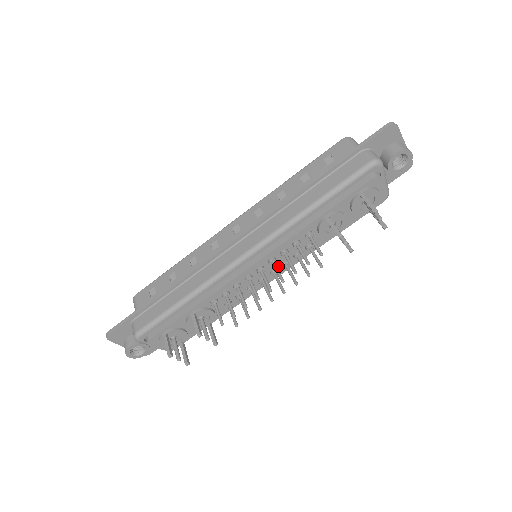
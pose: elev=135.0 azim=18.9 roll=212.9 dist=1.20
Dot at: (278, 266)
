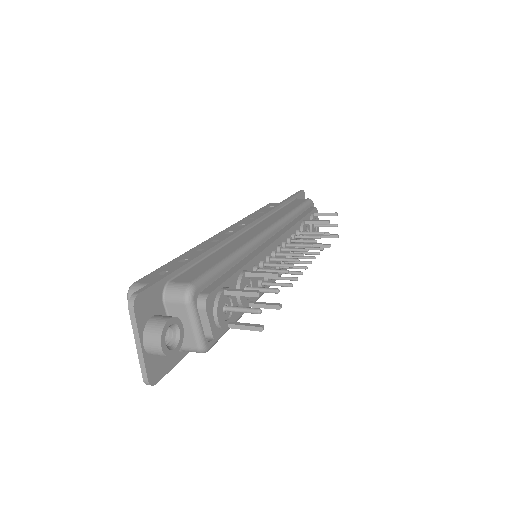
Dot at: (284, 257)
